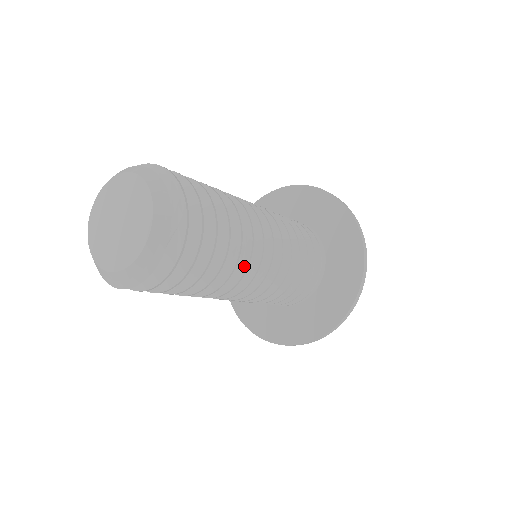
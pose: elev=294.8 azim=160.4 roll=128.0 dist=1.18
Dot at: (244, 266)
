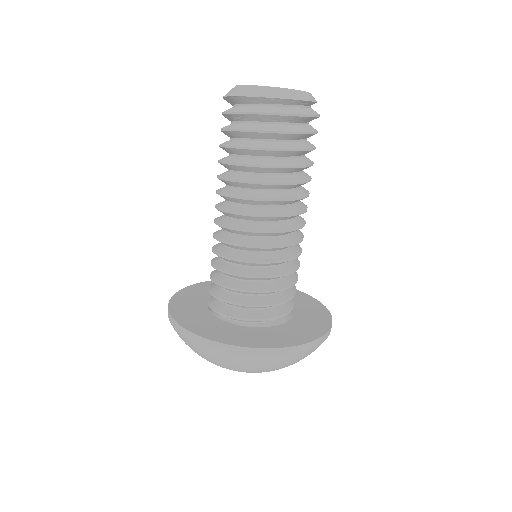
Dot at: (278, 198)
